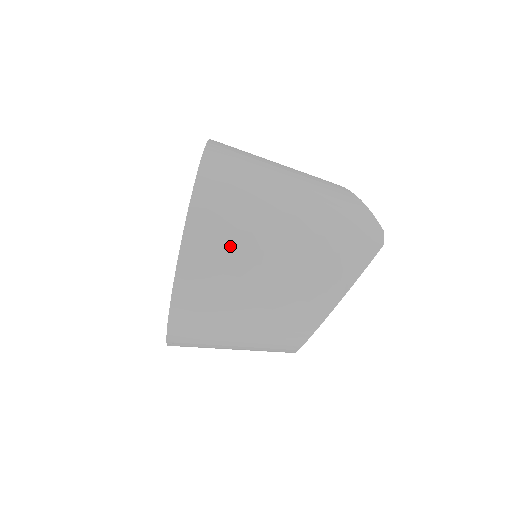
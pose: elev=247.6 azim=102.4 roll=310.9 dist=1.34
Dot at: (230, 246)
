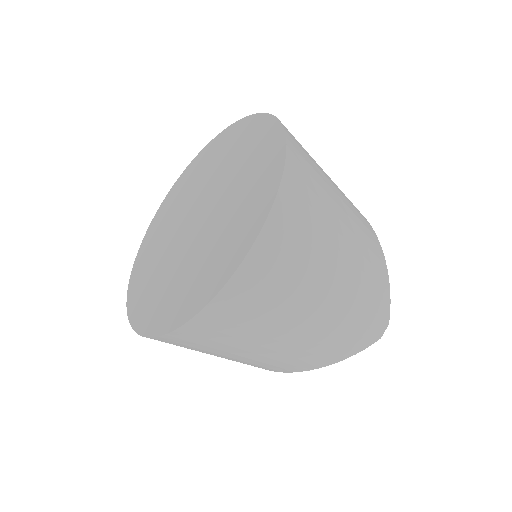
Dot at: (252, 318)
